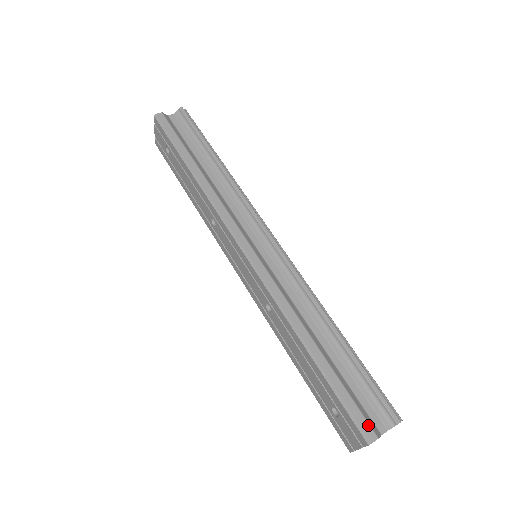
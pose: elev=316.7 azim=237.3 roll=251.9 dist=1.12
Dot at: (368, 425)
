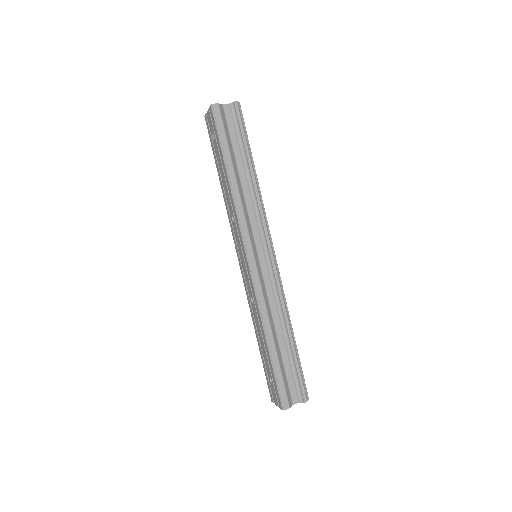
Dot at: (287, 399)
